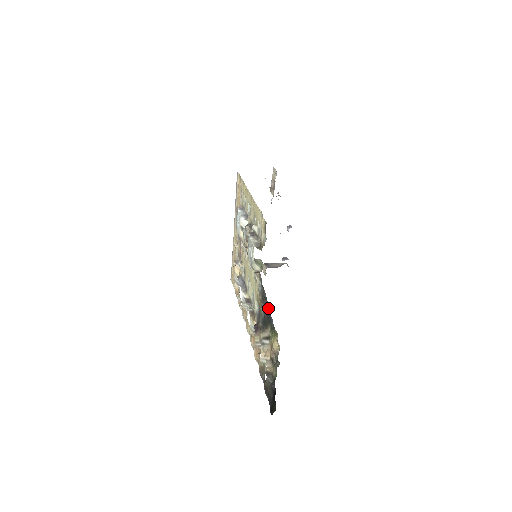
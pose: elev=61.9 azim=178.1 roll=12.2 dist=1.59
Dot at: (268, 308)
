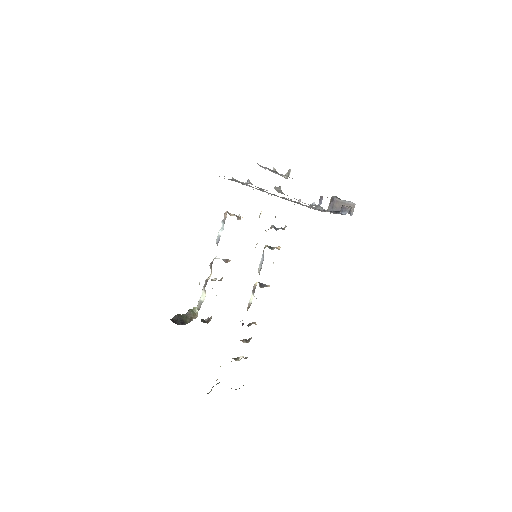
Dot at: occluded
